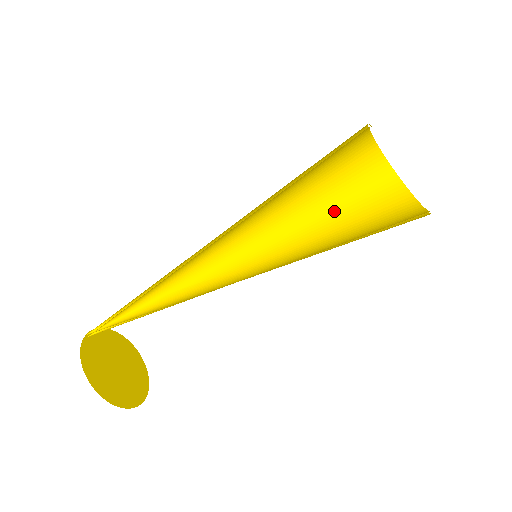
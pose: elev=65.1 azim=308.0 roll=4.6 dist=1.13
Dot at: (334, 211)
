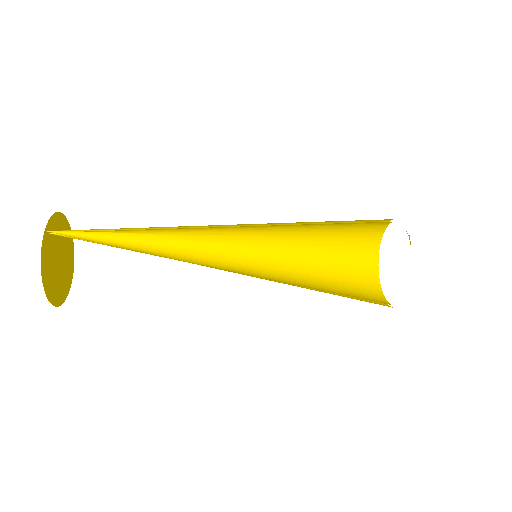
Dot at: (326, 241)
